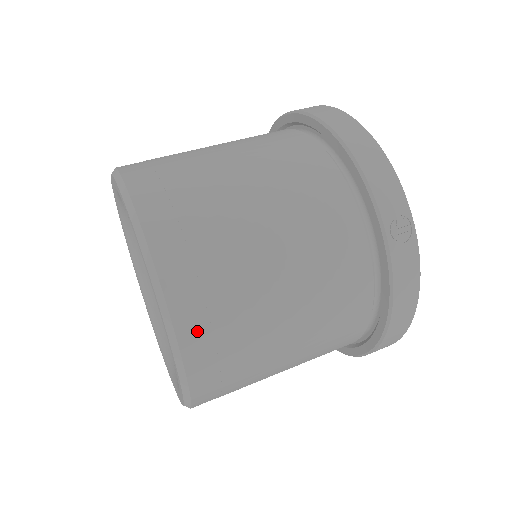
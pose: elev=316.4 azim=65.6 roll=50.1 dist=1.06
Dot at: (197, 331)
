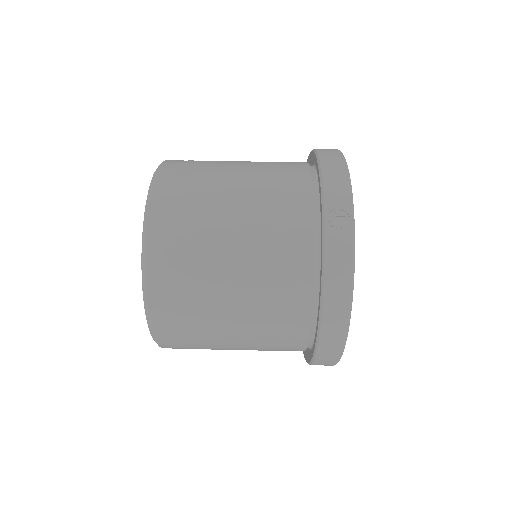
Dot at: (161, 249)
